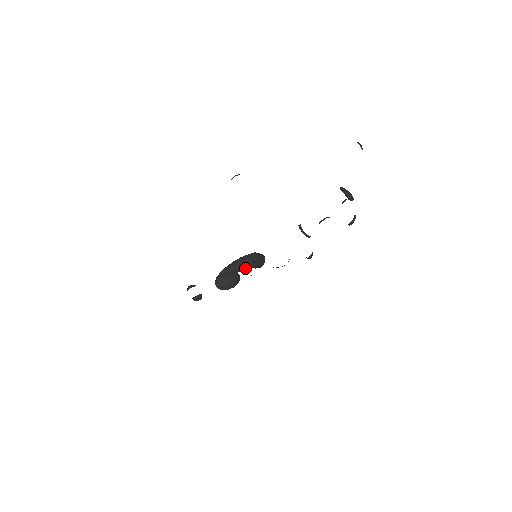
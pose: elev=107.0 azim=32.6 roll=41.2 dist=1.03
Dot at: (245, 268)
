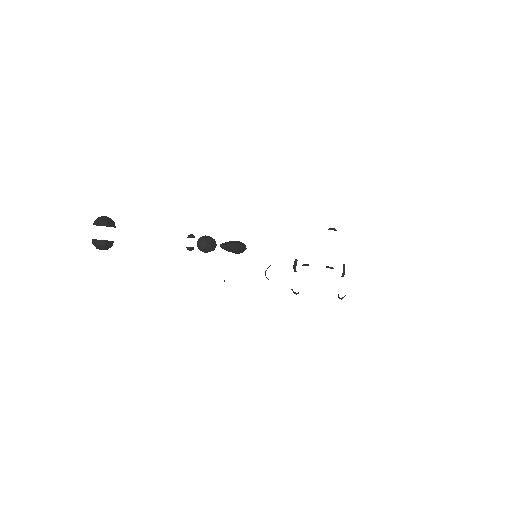
Dot at: (234, 252)
